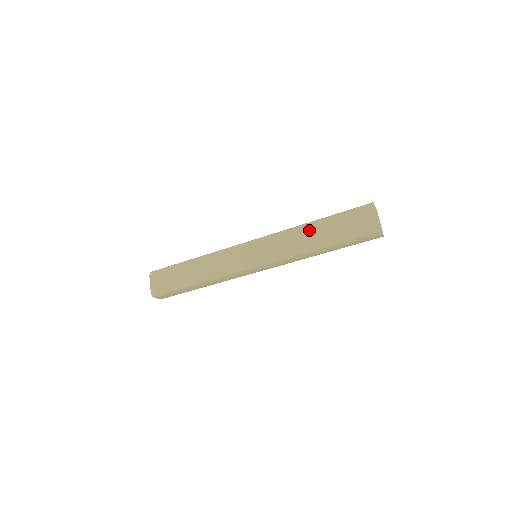
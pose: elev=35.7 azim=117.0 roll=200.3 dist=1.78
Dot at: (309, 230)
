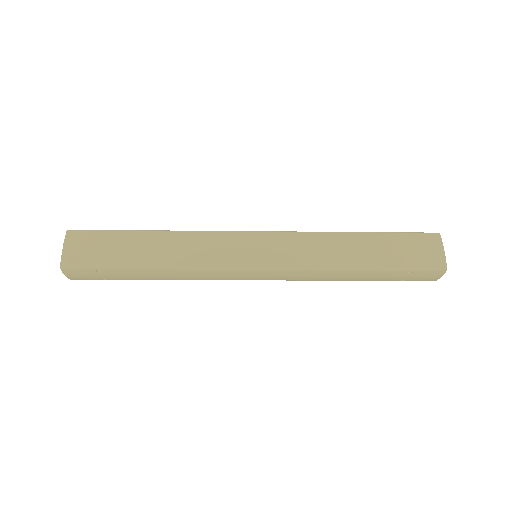
Dot at: (351, 241)
